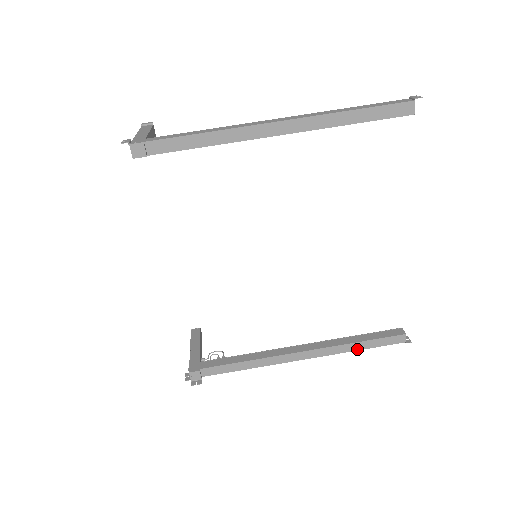
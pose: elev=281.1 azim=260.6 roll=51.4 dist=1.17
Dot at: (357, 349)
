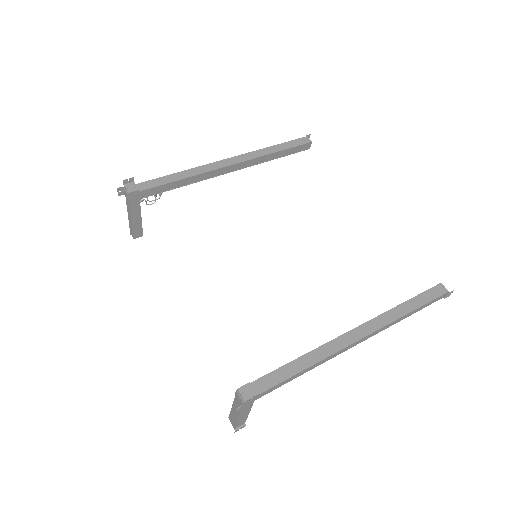
Dot at: (409, 311)
